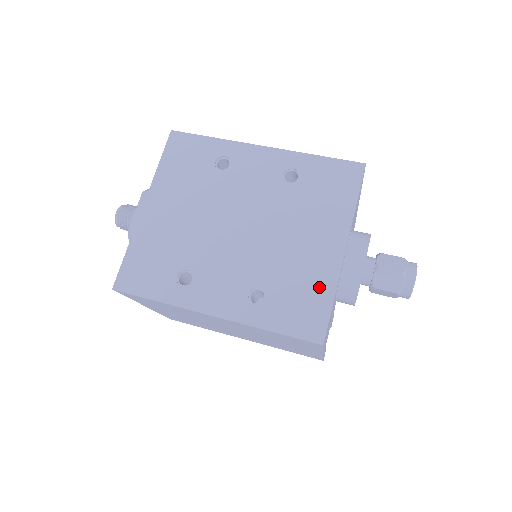
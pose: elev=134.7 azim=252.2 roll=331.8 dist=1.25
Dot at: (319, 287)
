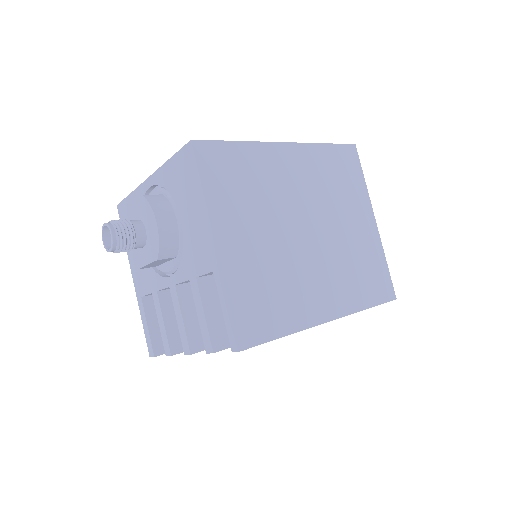
Dot at: occluded
